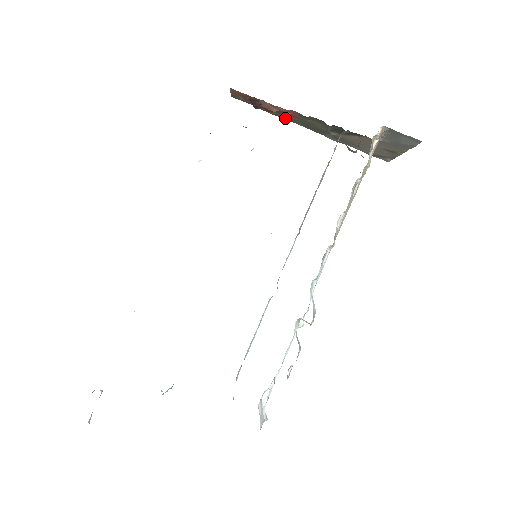
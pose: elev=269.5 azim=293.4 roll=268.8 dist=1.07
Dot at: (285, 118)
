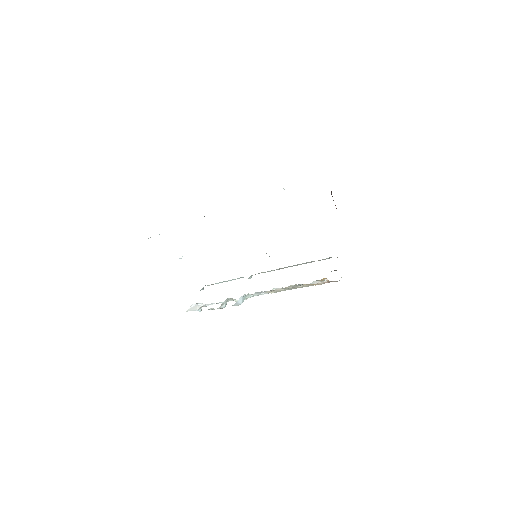
Dot at: occluded
